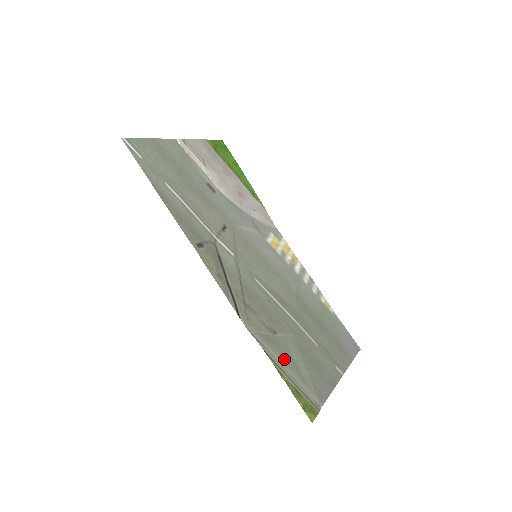
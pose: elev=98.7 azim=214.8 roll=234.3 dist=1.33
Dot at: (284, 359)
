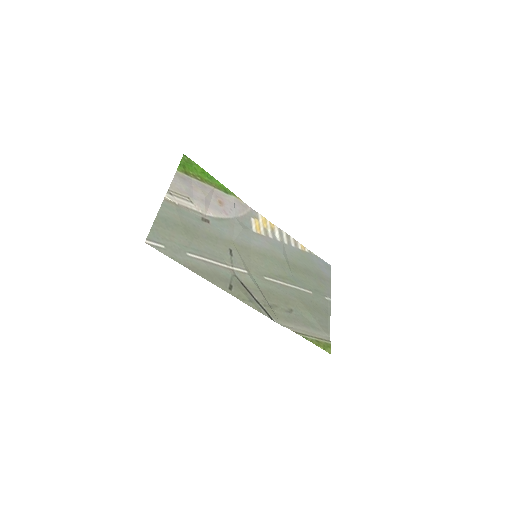
Dot at: (303, 325)
